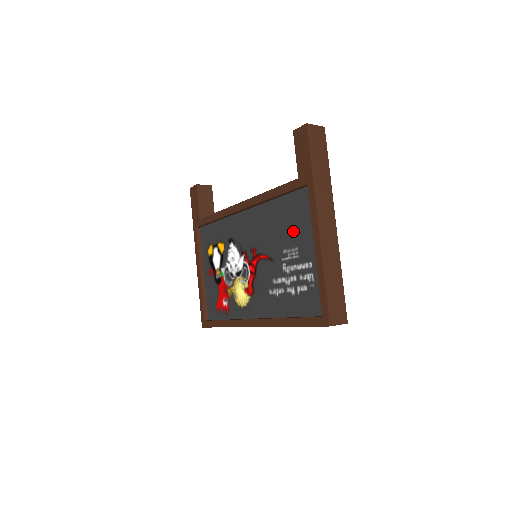
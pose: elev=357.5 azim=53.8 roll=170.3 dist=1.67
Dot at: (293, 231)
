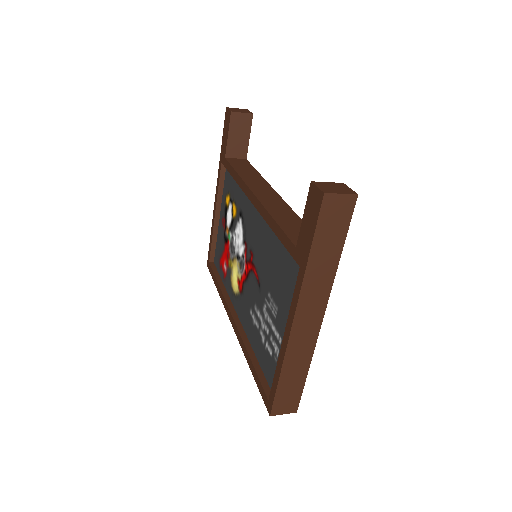
Dot at: (280, 288)
